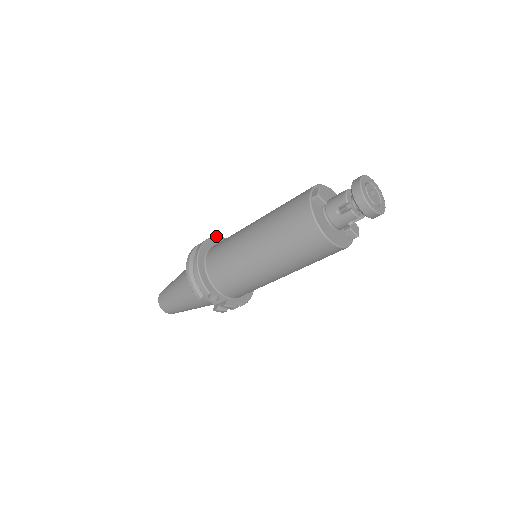
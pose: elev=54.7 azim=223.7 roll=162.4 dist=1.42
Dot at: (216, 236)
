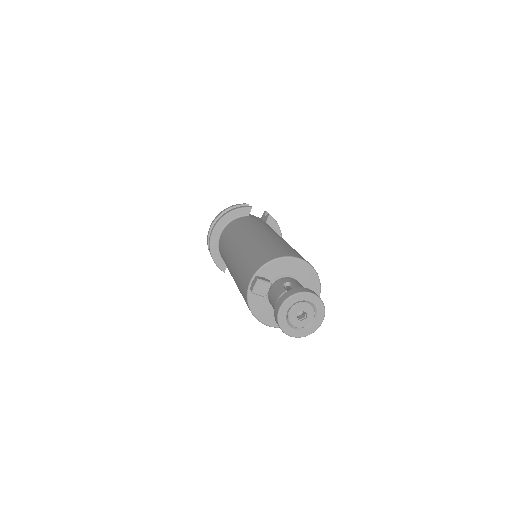
Dot at: (234, 210)
